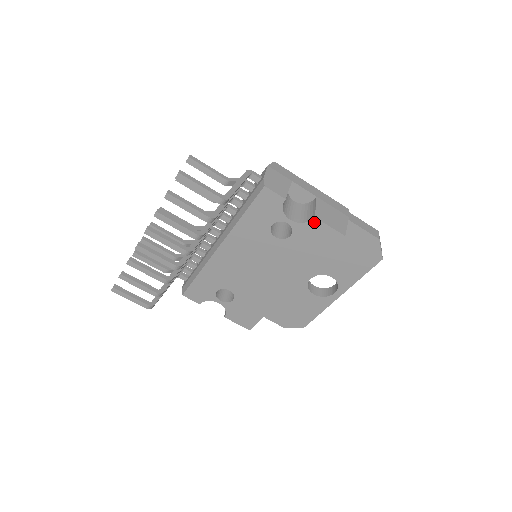
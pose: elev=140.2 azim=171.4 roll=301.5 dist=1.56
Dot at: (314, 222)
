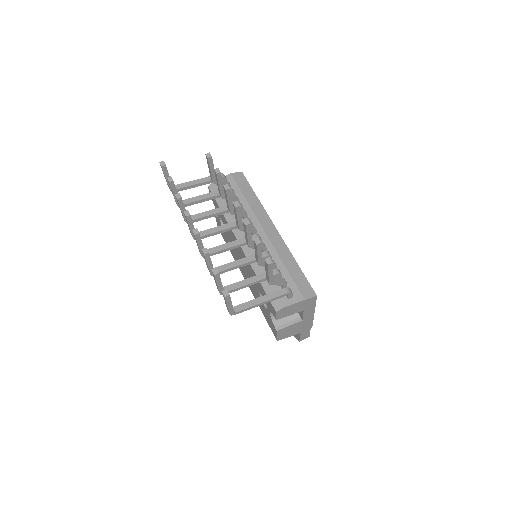
Dot at: (275, 328)
